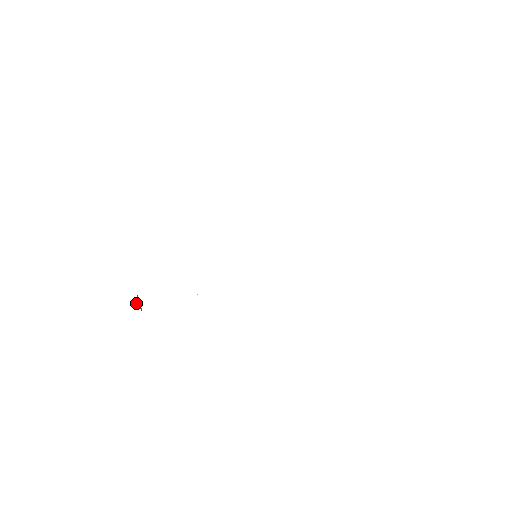
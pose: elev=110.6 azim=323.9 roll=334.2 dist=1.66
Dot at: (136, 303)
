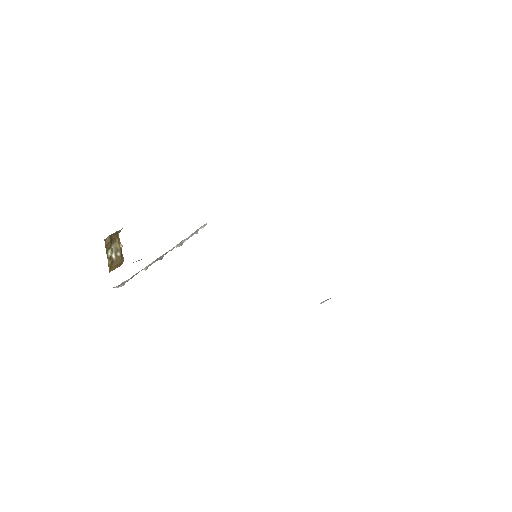
Dot at: (113, 247)
